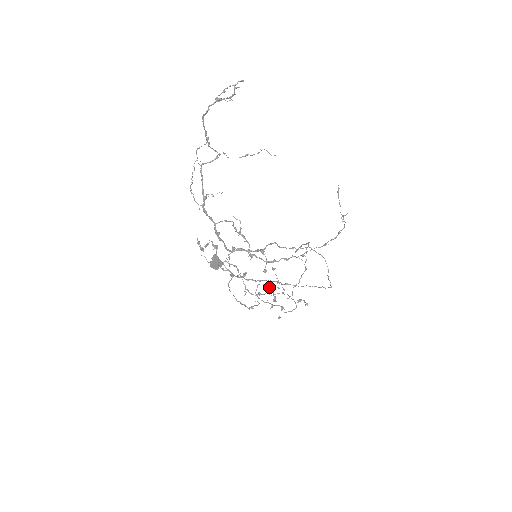
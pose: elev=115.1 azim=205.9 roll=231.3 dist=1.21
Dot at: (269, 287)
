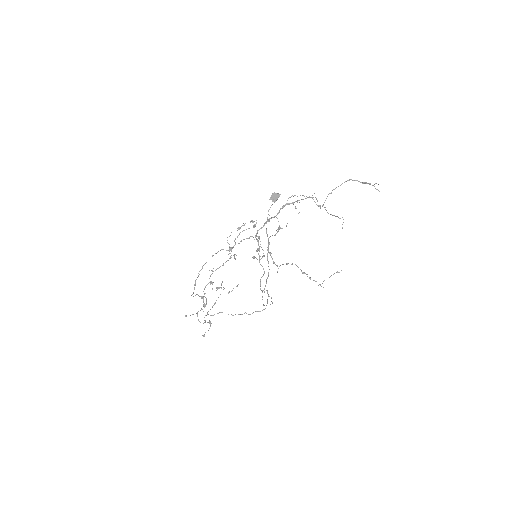
Dot at: occluded
